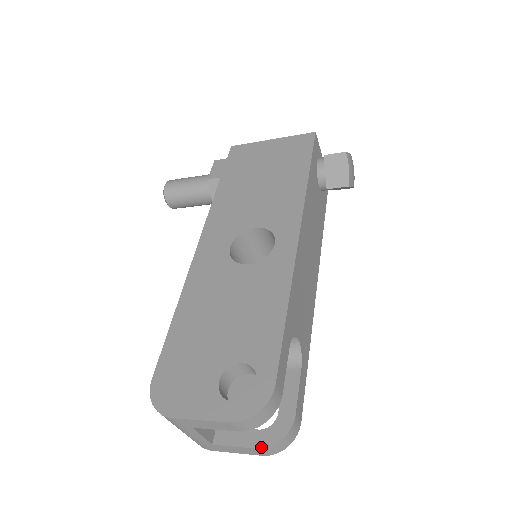
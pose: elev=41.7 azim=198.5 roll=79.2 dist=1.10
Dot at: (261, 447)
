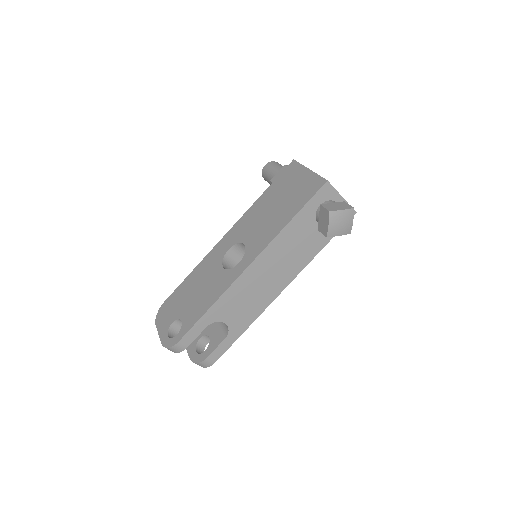
Dot at: (191, 360)
